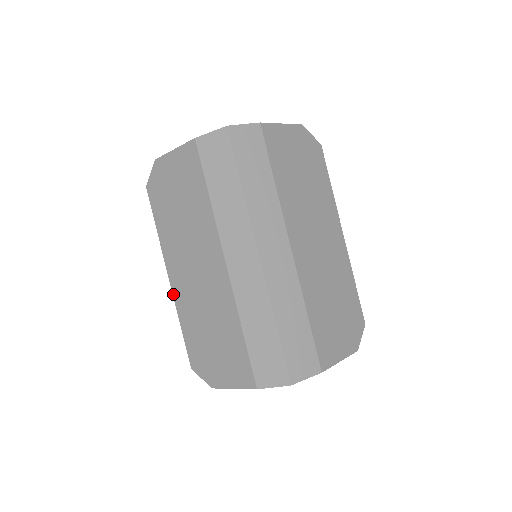
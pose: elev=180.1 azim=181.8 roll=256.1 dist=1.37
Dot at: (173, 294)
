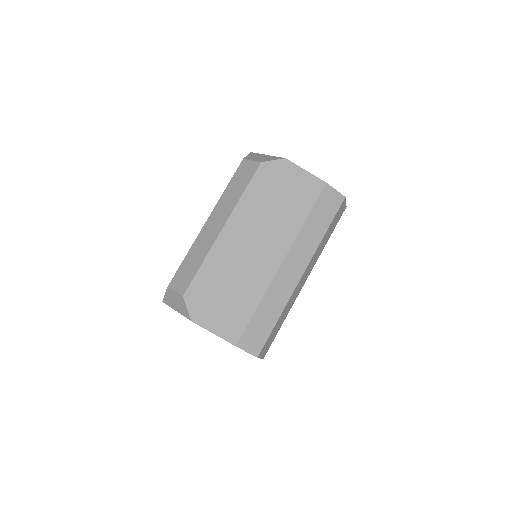
Dot at: (216, 240)
